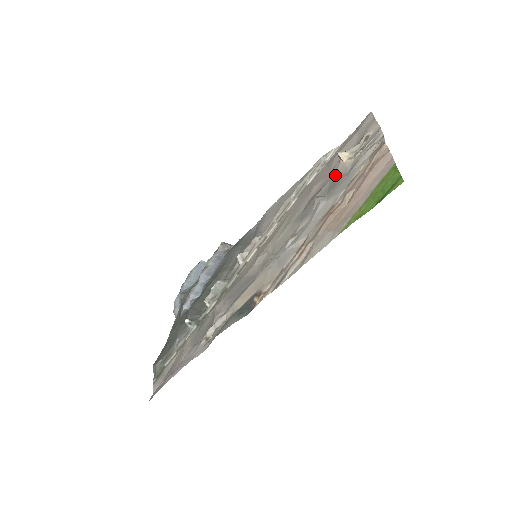
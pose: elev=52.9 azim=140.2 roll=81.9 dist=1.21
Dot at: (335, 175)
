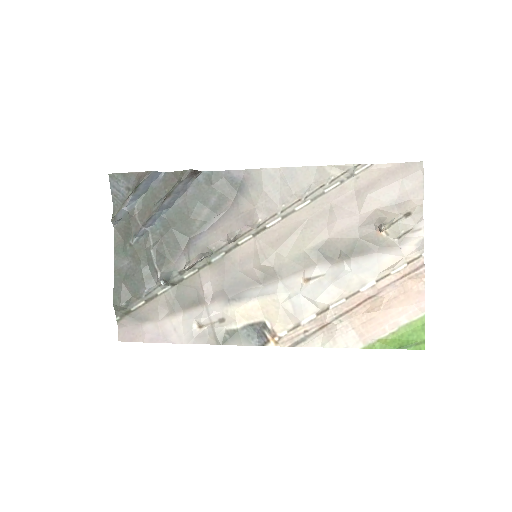
Dot at: (366, 238)
